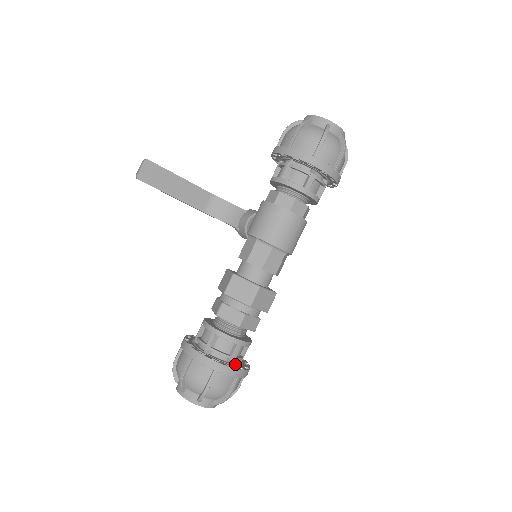
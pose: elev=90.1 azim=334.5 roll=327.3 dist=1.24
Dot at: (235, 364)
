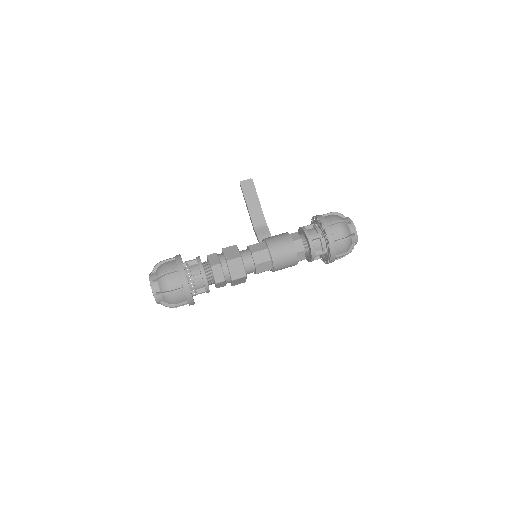
Dot at: (189, 285)
